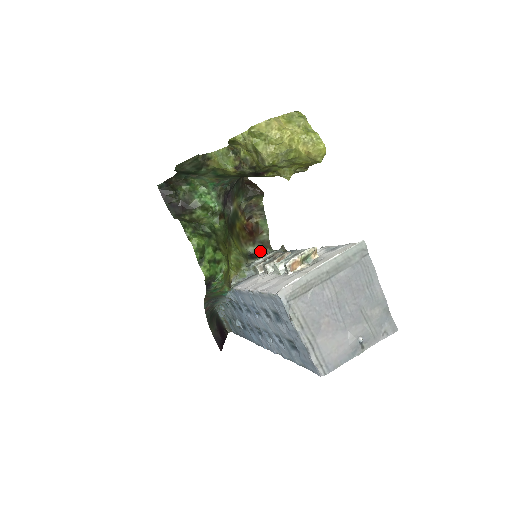
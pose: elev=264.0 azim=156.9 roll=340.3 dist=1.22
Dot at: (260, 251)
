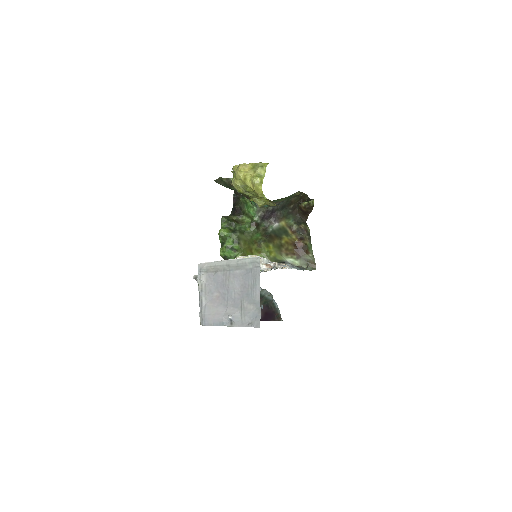
Dot at: (302, 266)
